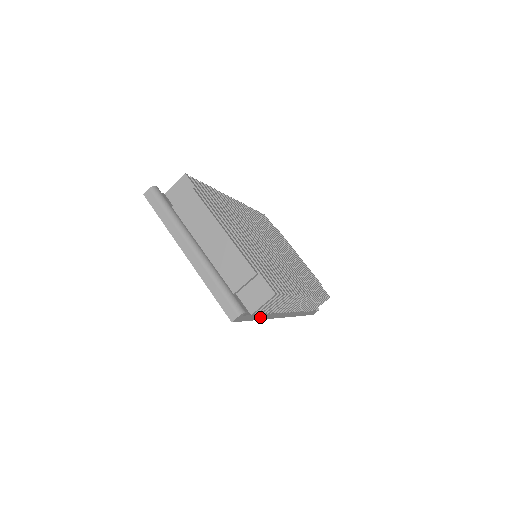
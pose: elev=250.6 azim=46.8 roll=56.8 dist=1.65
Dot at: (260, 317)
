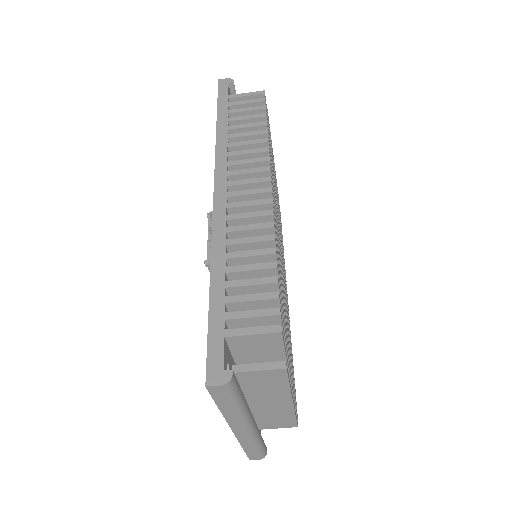
Dot at: occluded
